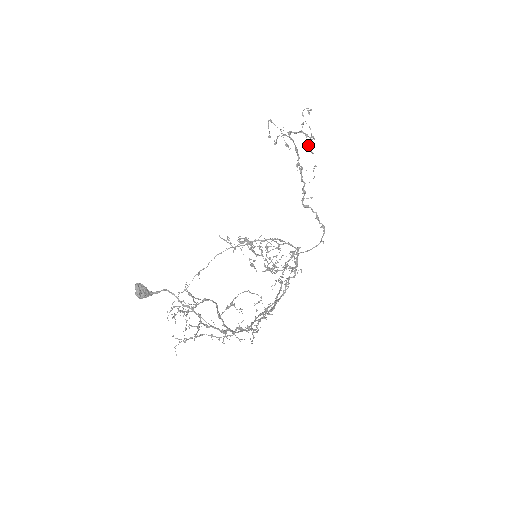
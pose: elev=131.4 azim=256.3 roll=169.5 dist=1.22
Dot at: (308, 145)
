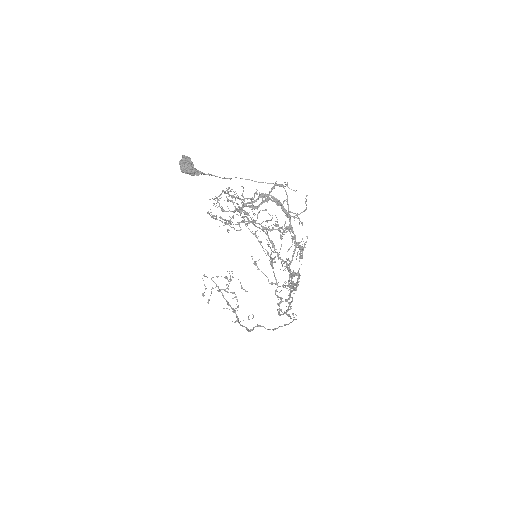
Dot at: (241, 285)
